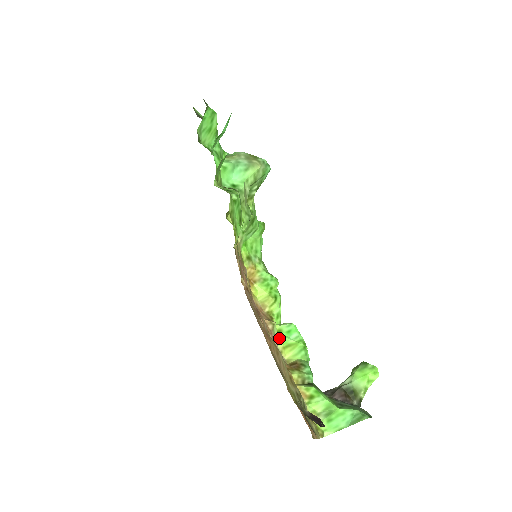
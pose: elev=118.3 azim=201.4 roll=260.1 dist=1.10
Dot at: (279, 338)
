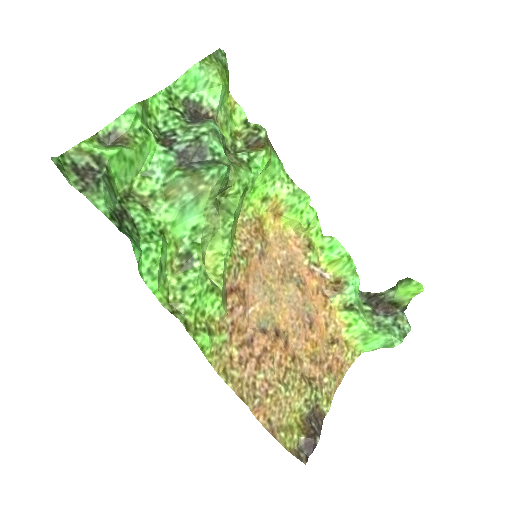
Dot at: (321, 259)
